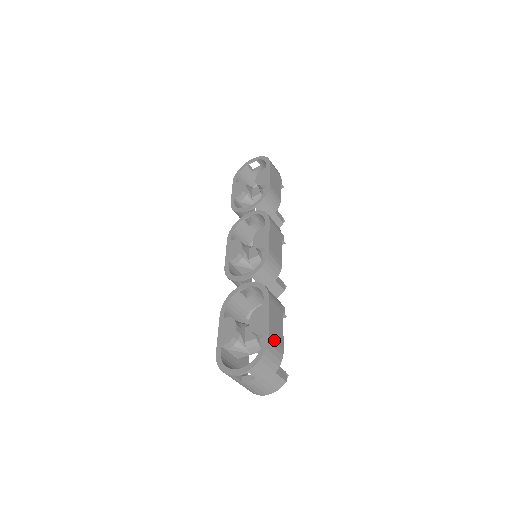
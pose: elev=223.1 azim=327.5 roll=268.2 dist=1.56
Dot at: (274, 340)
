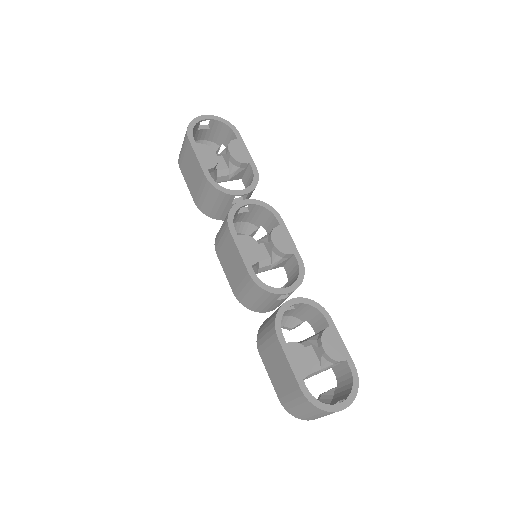
Dot at: occluded
